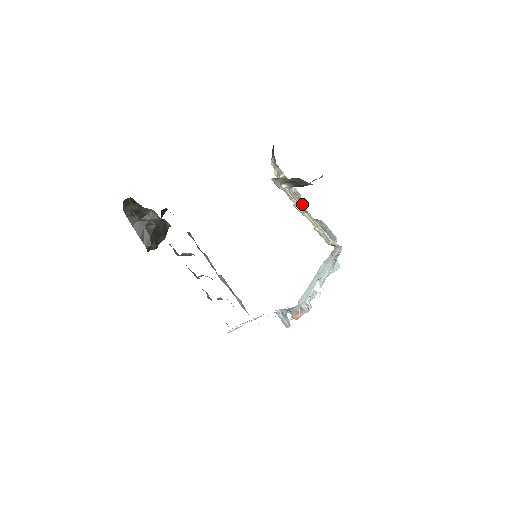
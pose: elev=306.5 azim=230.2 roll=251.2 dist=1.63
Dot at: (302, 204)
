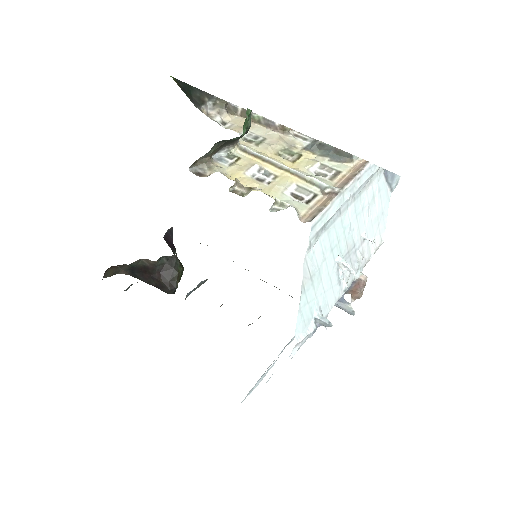
Dot at: (284, 134)
